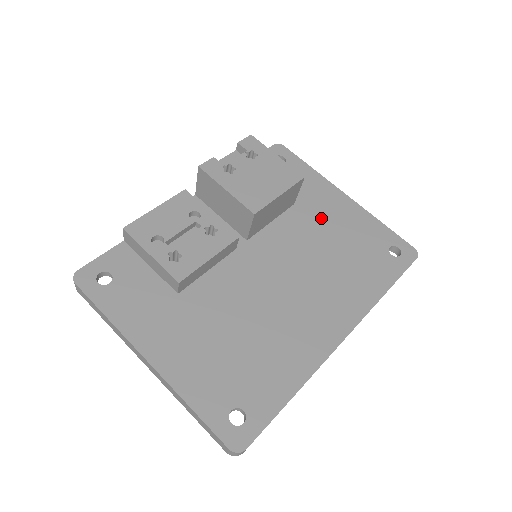
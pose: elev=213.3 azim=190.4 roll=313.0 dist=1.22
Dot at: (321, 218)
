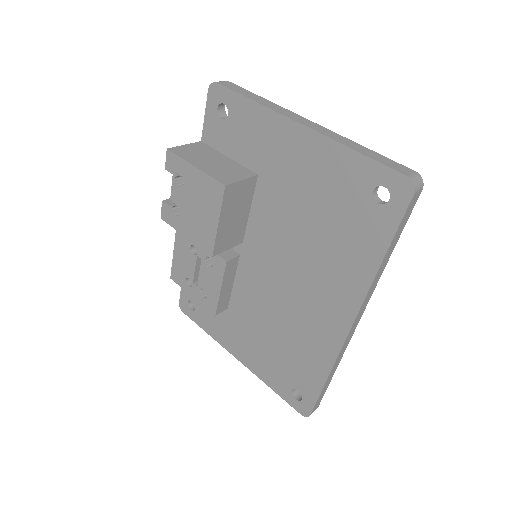
Dot at: (287, 182)
